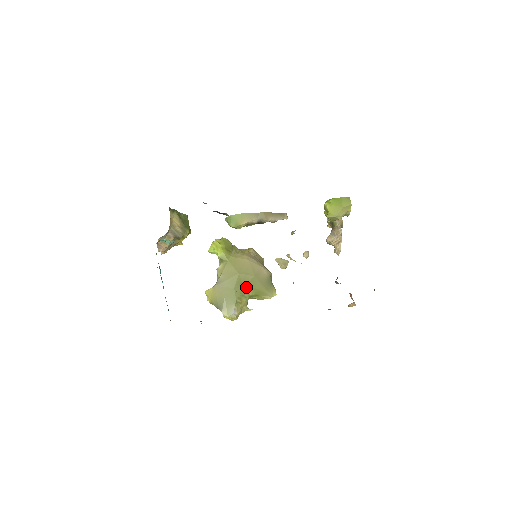
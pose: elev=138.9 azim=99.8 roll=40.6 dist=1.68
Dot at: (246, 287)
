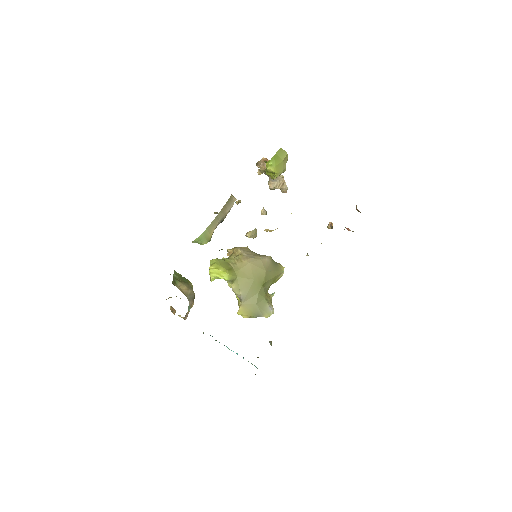
Dot at: (266, 284)
